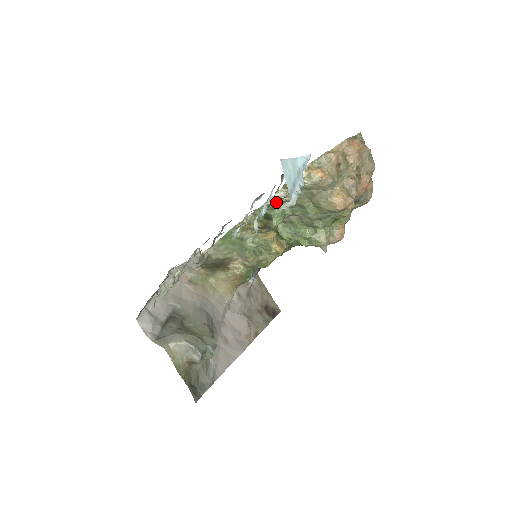
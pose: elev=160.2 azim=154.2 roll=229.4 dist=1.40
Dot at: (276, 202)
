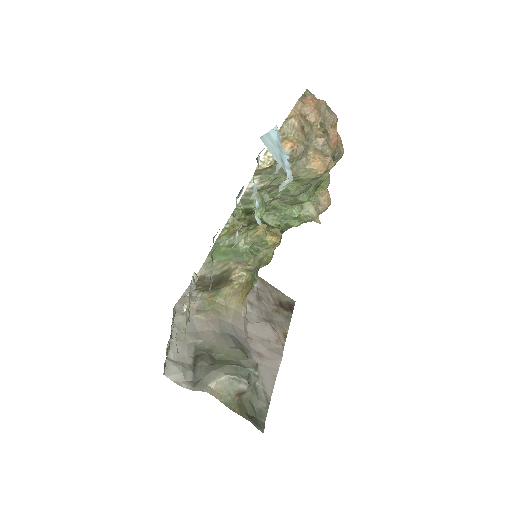
Dot at: occluded
